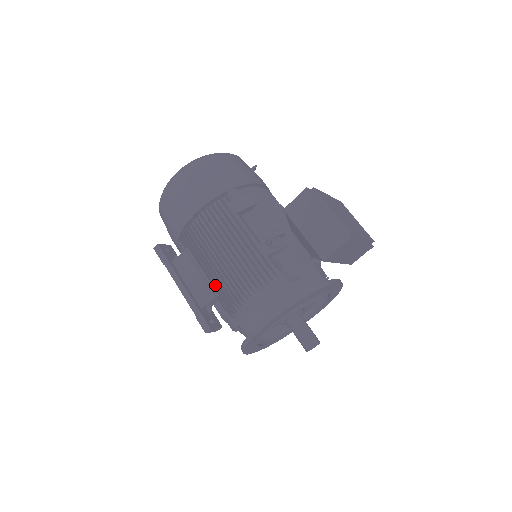
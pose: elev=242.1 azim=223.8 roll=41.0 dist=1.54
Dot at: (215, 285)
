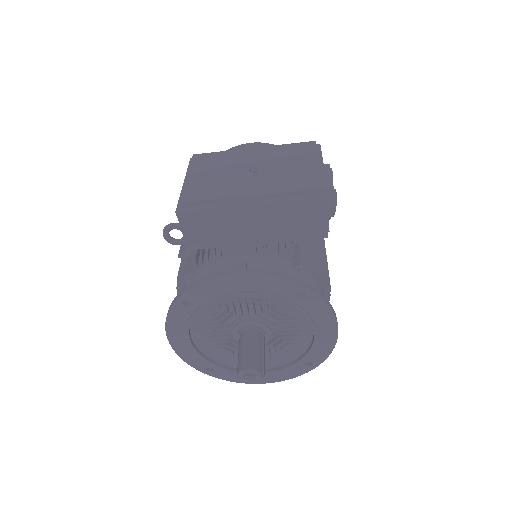
Dot at: occluded
